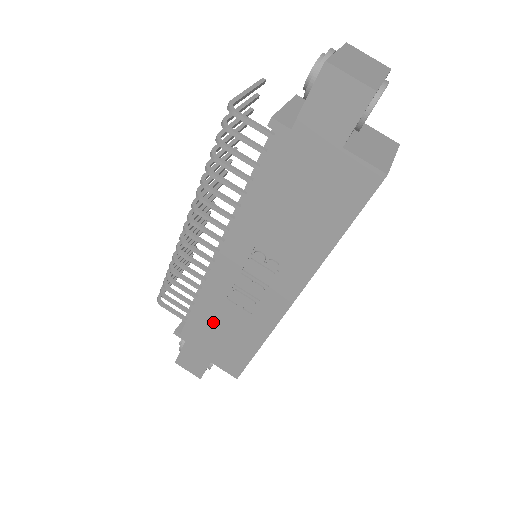
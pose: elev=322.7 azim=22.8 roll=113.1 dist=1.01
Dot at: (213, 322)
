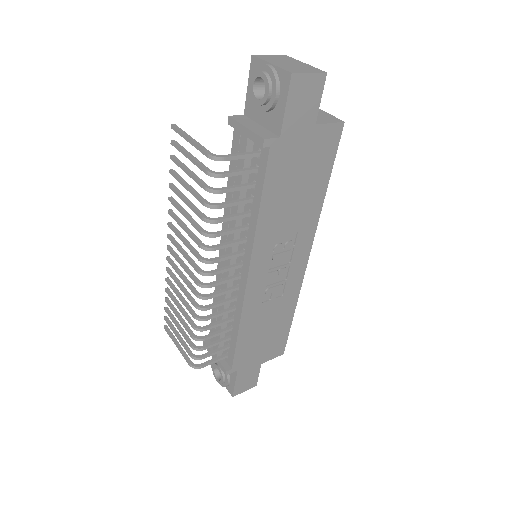
Dot at: (256, 331)
